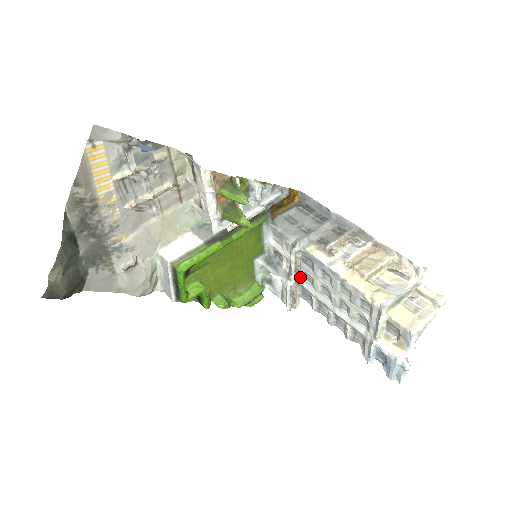
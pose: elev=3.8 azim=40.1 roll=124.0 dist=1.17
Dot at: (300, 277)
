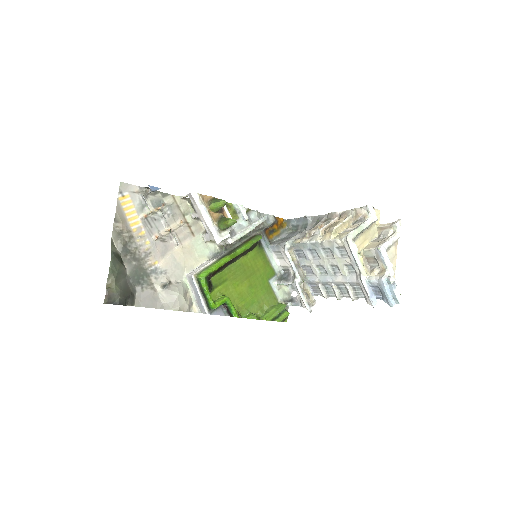
Dot at: (302, 272)
